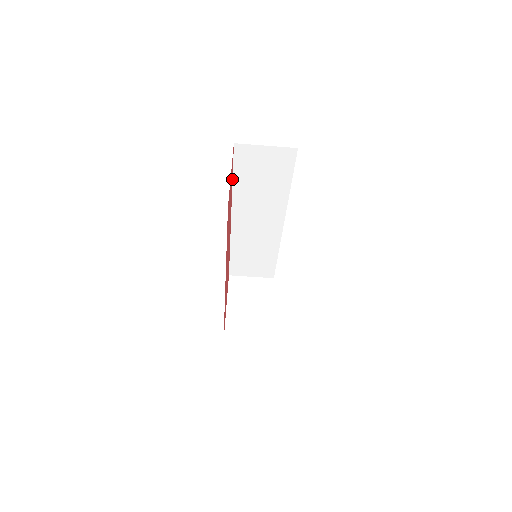
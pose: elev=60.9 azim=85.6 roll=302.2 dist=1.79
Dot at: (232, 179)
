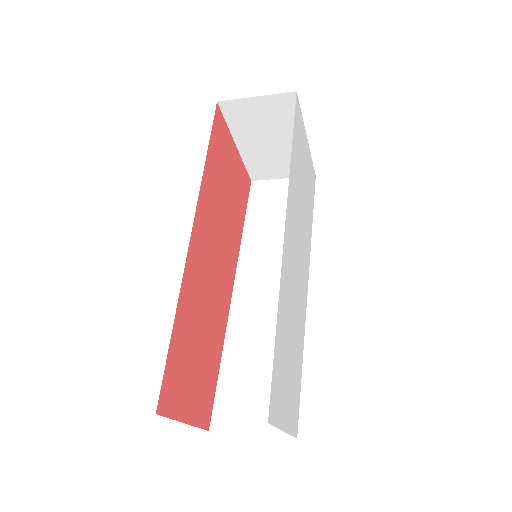
Dot at: (172, 331)
